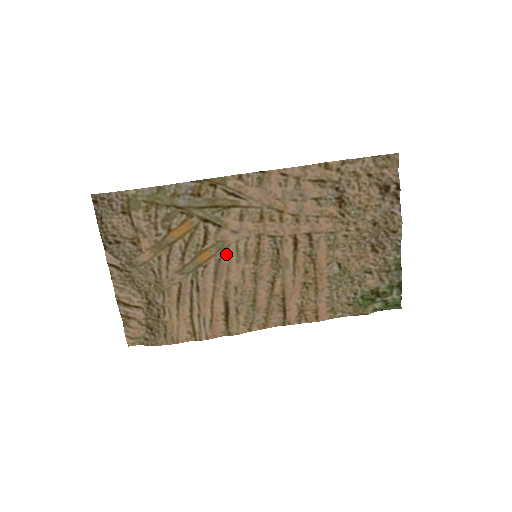
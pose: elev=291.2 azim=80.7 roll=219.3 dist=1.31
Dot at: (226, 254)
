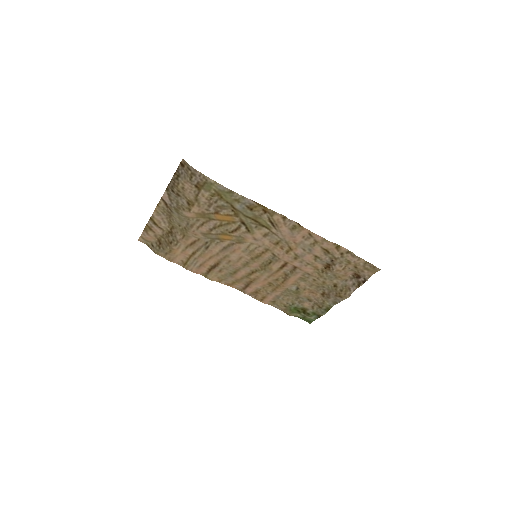
Dot at: (240, 244)
